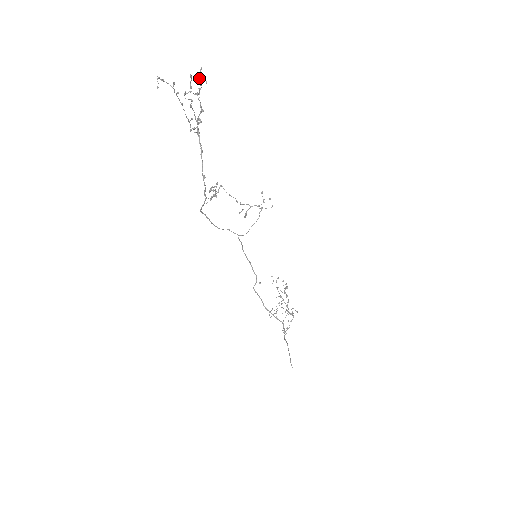
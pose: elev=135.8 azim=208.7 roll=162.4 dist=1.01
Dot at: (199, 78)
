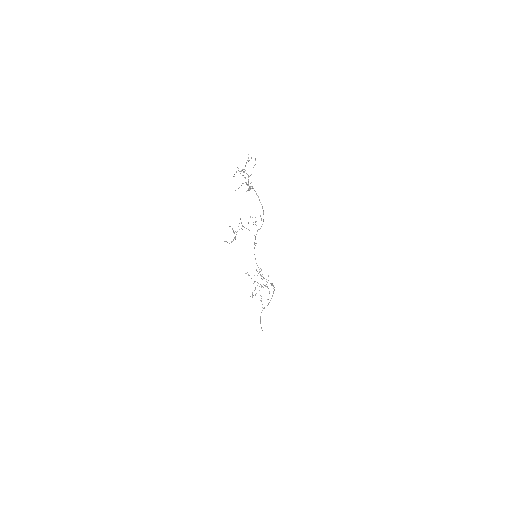
Dot at: occluded
